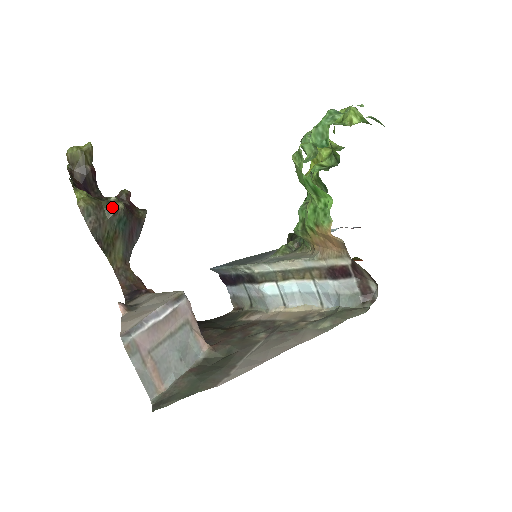
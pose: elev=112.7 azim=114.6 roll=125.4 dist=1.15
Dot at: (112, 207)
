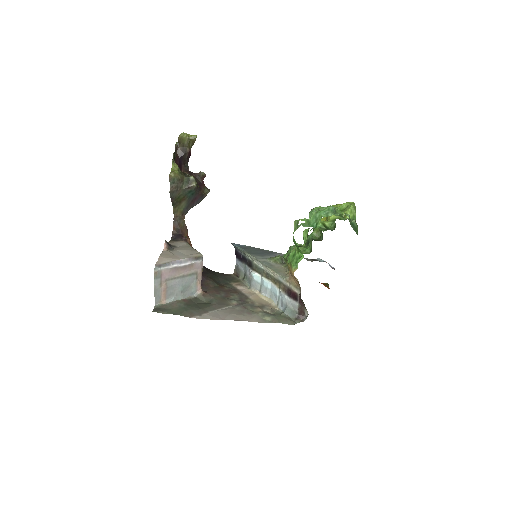
Dot at: (189, 183)
